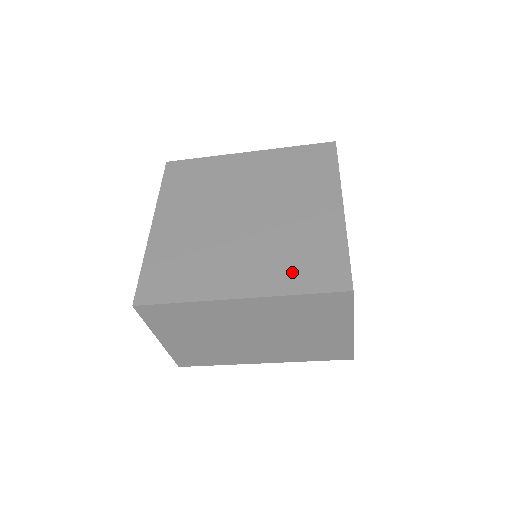
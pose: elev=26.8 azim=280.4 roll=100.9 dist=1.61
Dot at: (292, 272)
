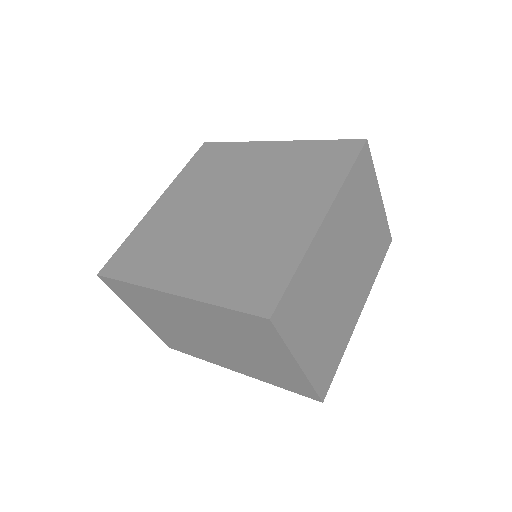
Dot at: (229, 280)
